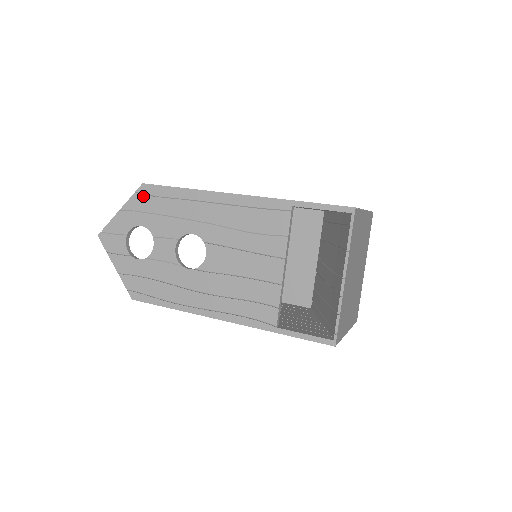
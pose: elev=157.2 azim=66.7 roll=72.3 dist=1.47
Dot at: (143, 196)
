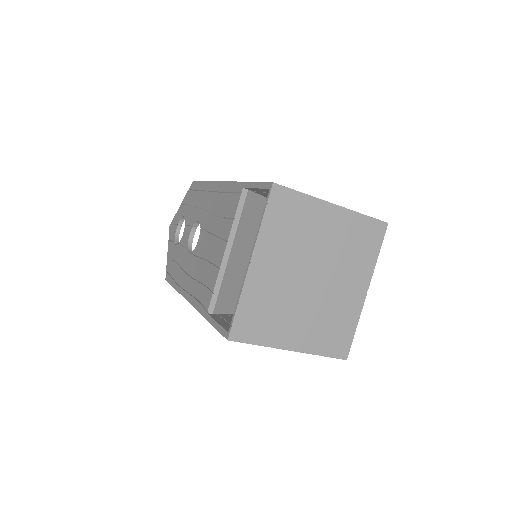
Dot at: (191, 191)
